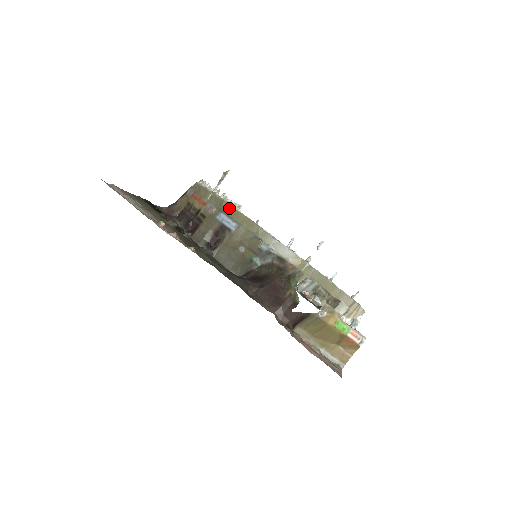
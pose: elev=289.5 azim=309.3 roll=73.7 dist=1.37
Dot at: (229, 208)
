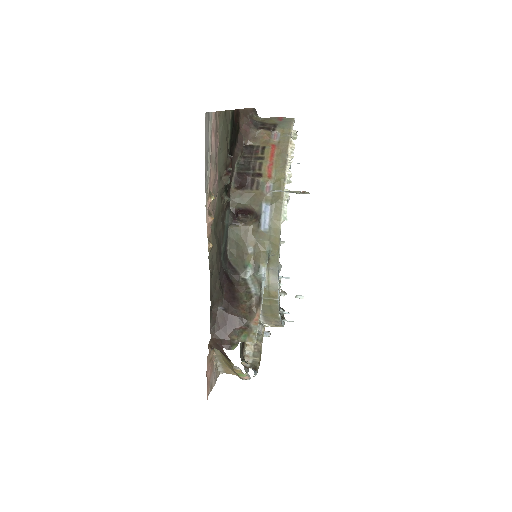
Dot at: (278, 210)
